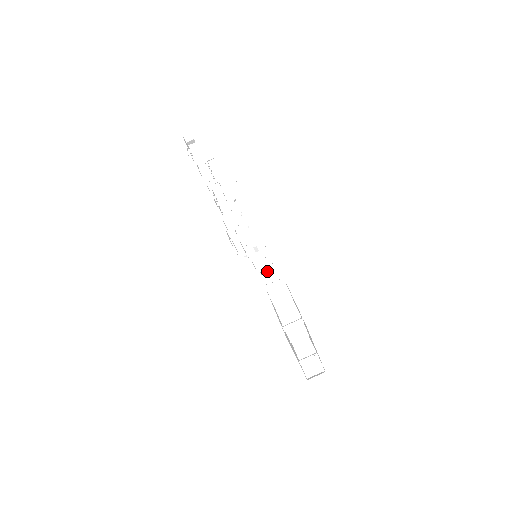
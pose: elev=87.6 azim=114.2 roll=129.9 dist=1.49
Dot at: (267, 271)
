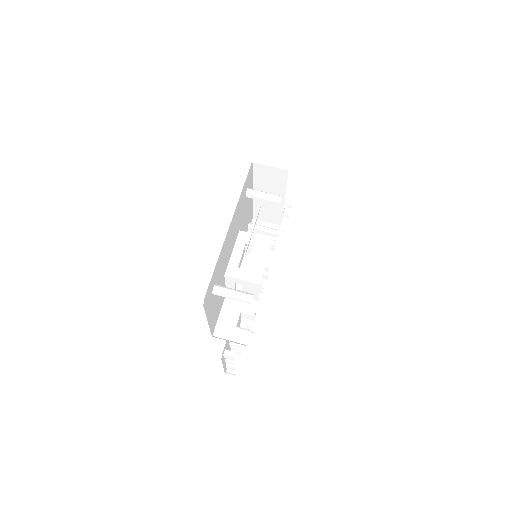
Dot at: occluded
